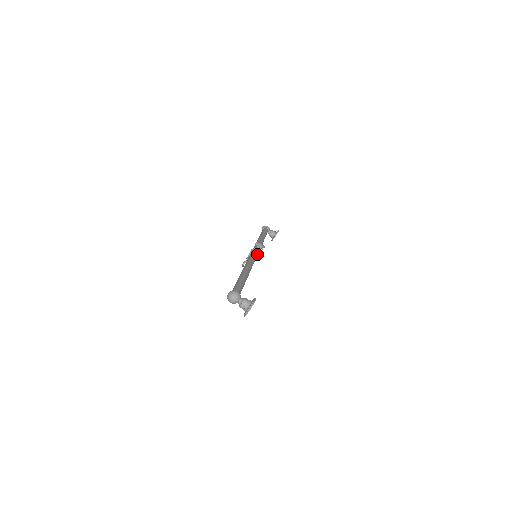
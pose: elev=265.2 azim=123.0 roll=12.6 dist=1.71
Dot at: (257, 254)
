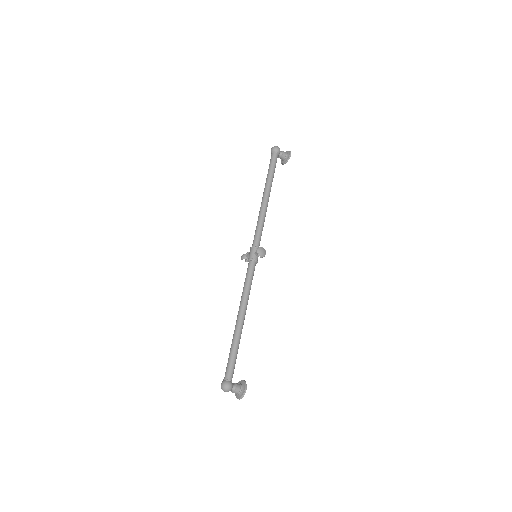
Dot at: (257, 261)
